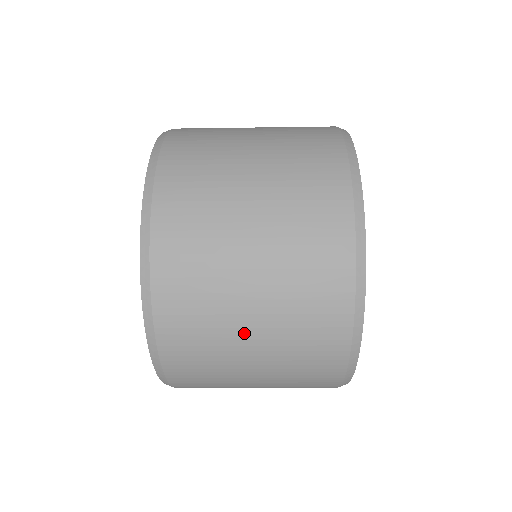
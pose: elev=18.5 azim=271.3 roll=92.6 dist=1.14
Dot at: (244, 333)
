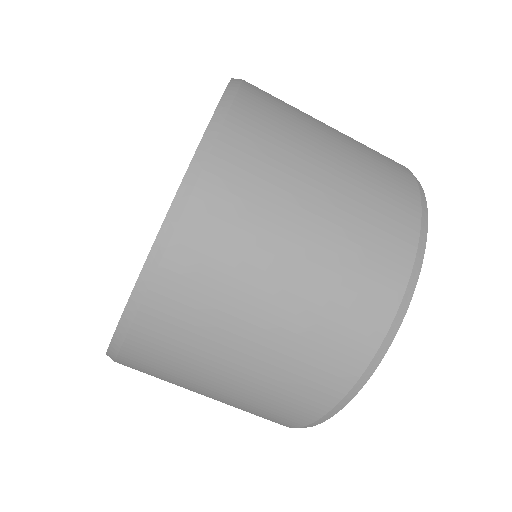
Dot at: (323, 146)
